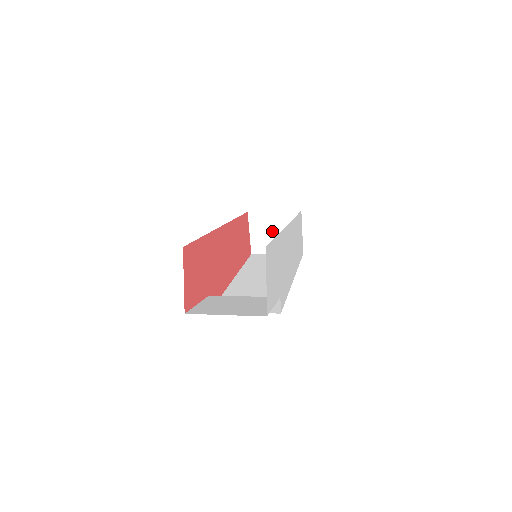
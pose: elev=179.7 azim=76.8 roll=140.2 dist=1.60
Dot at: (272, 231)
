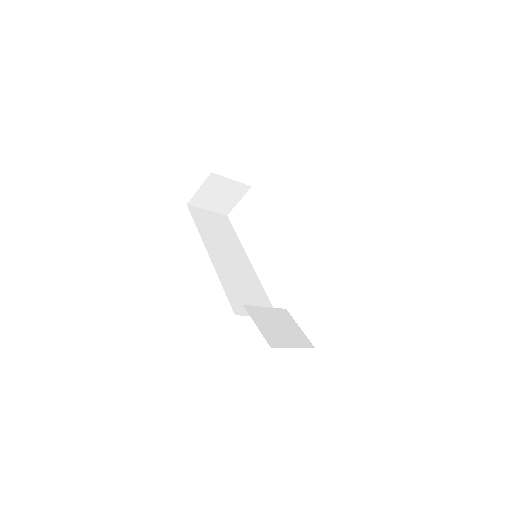
Dot at: (218, 193)
